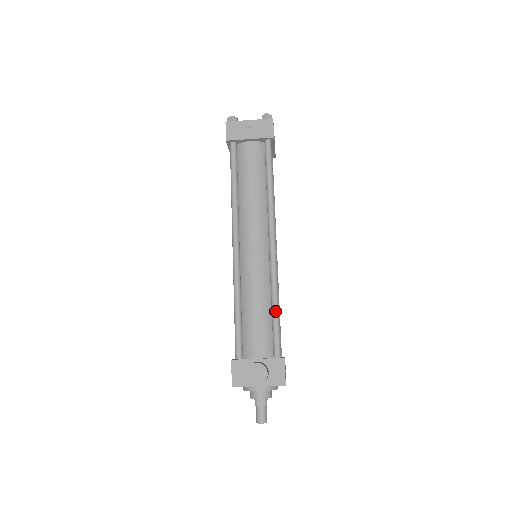
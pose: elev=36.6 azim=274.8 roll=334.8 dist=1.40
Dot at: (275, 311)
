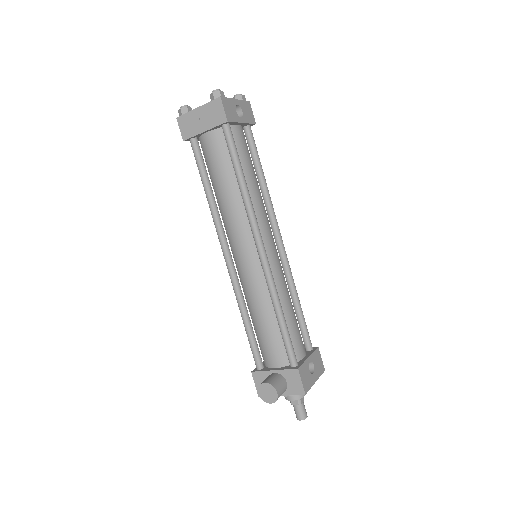
Dot at: (279, 321)
